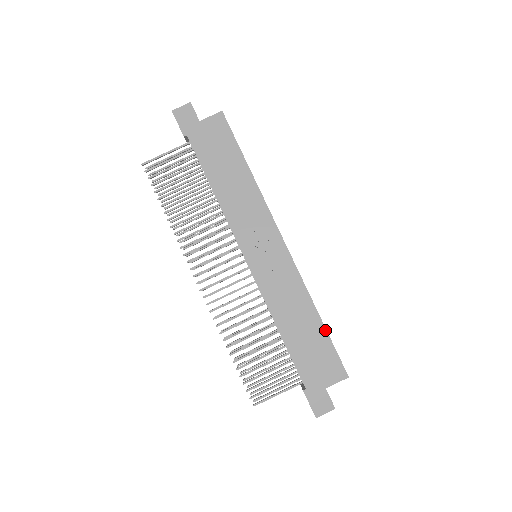
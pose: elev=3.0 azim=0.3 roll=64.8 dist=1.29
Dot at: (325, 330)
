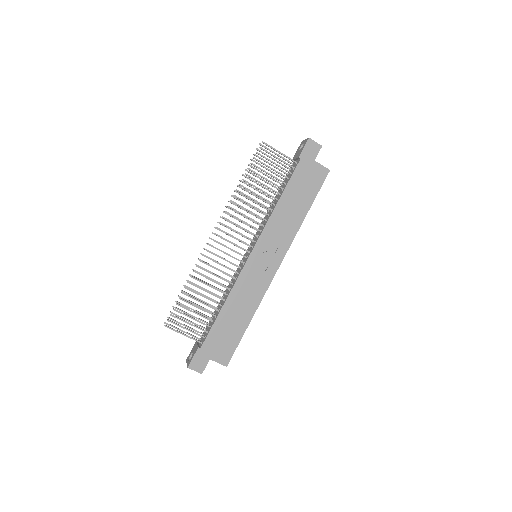
Dot at: (244, 332)
